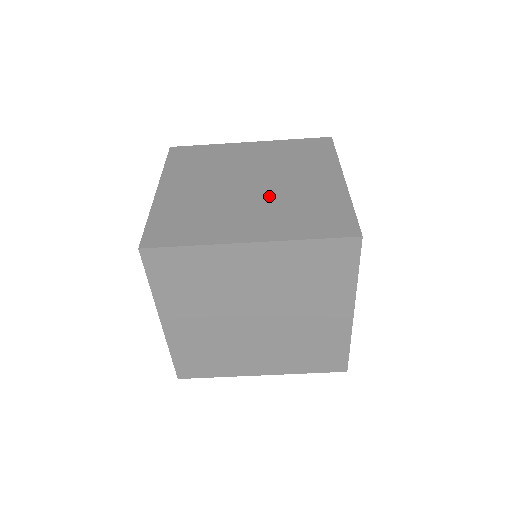
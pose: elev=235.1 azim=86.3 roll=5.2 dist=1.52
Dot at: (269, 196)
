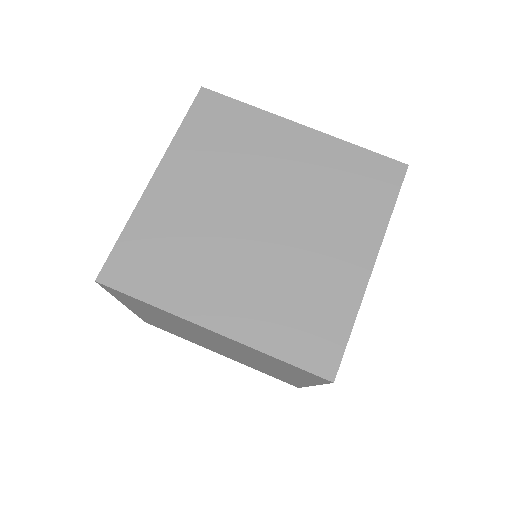
Dot at: occluded
